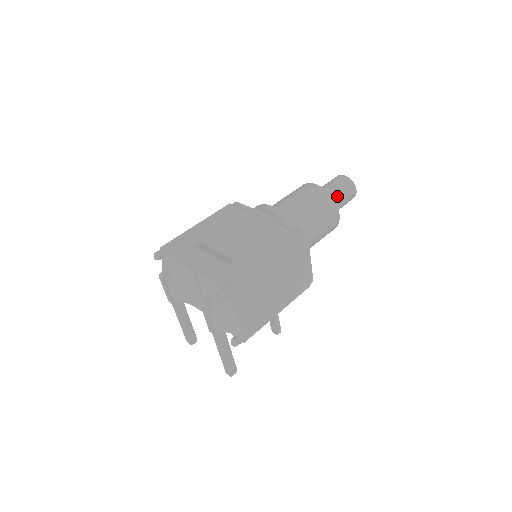
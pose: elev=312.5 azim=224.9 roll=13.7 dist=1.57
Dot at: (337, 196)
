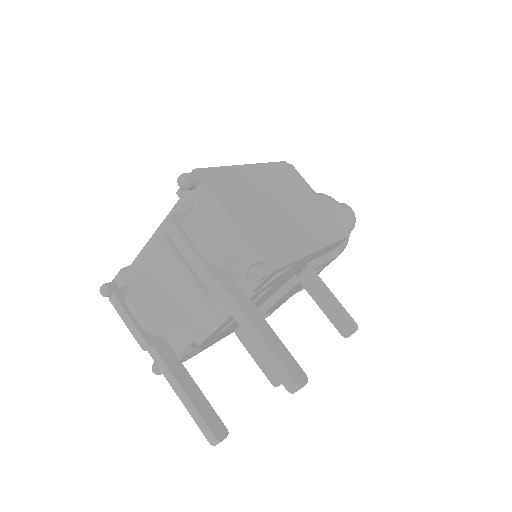
Dot at: occluded
